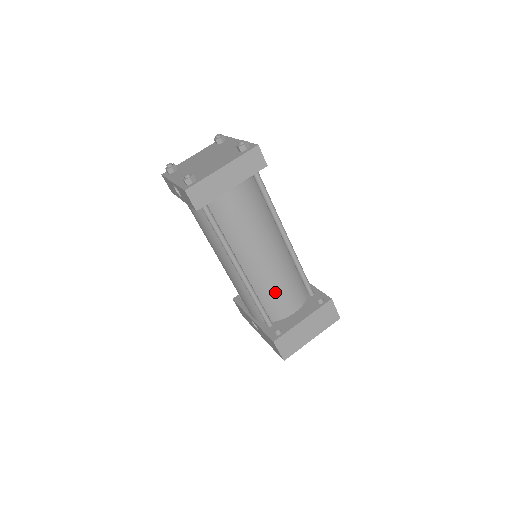
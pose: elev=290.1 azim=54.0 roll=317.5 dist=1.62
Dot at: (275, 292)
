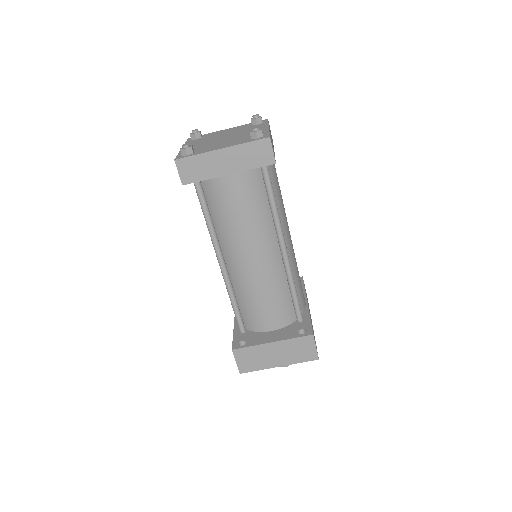
Dot at: (254, 301)
